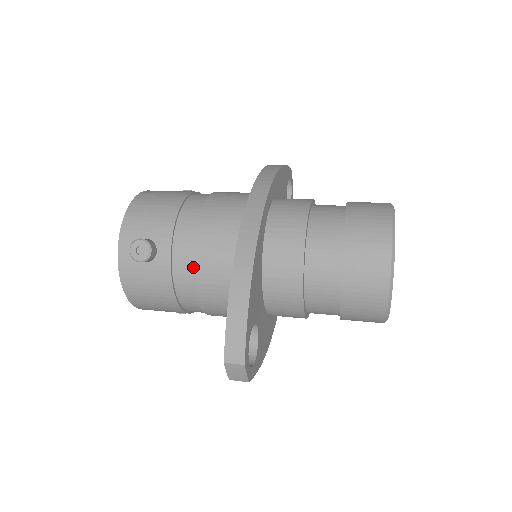
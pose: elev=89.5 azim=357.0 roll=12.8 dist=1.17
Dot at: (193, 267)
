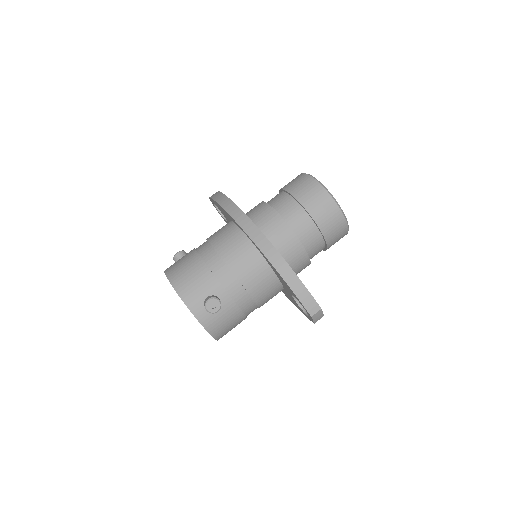
Dot at: (245, 289)
